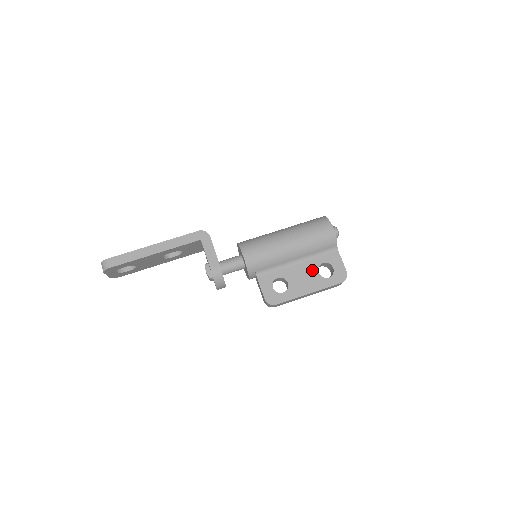
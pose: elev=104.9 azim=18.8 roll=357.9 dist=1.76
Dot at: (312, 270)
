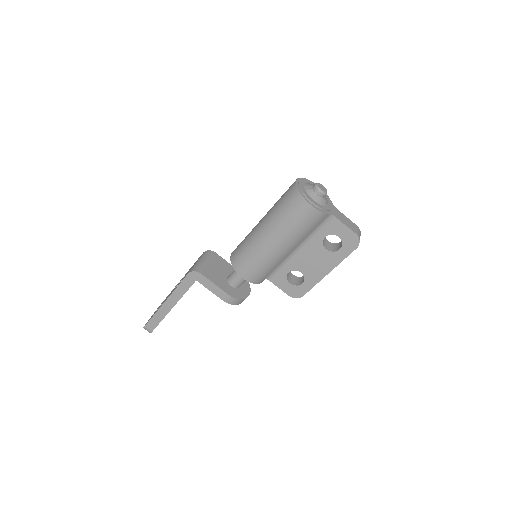
Dot at: (318, 250)
